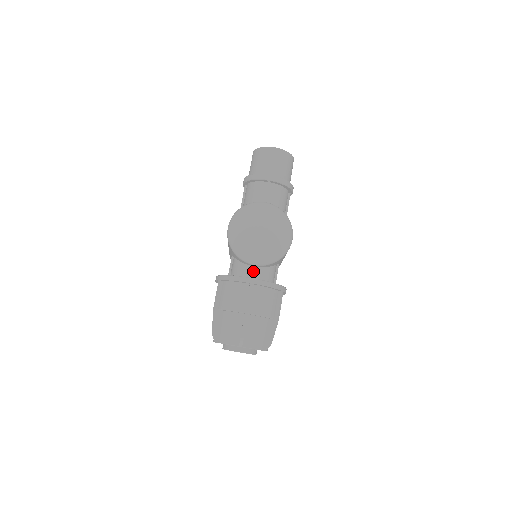
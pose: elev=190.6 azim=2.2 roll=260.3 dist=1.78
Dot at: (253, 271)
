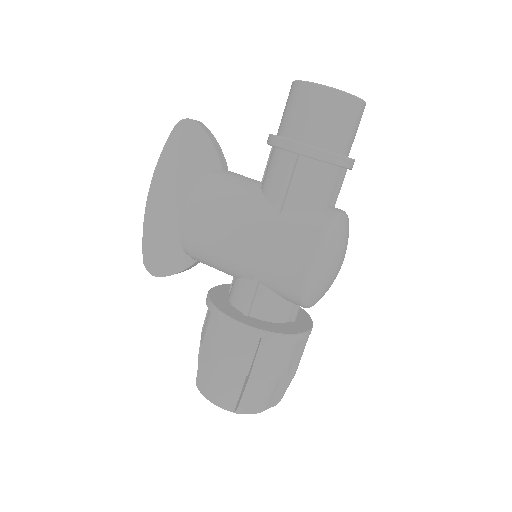
Dot at: (298, 310)
